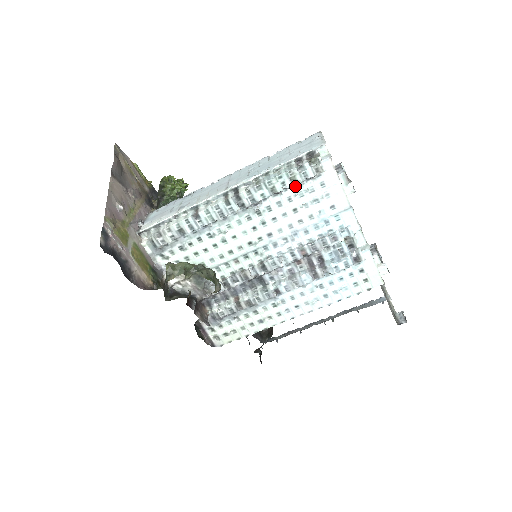
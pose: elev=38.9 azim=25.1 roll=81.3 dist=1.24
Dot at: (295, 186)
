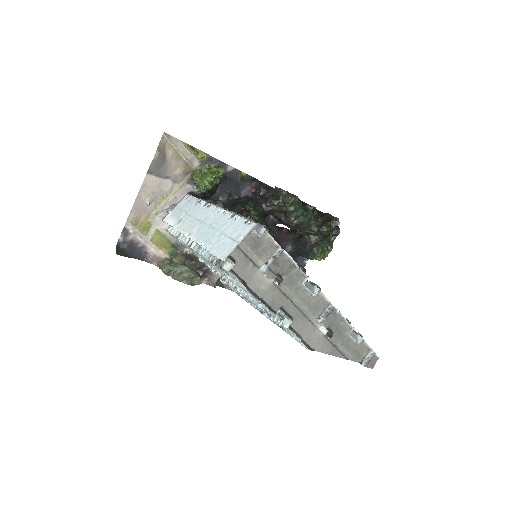
Dot at: occluded
